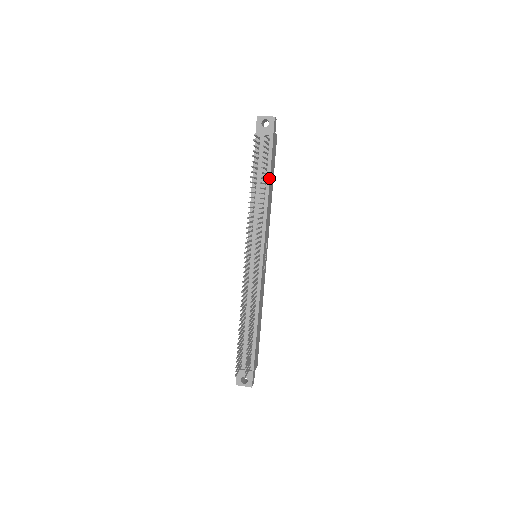
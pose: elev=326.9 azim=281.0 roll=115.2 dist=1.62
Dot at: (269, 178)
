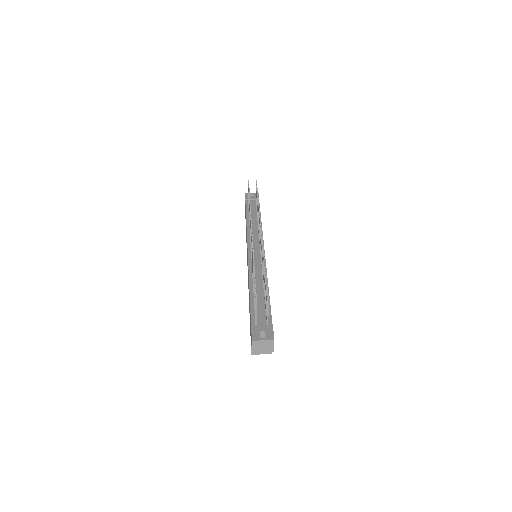
Dot at: (260, 215)
